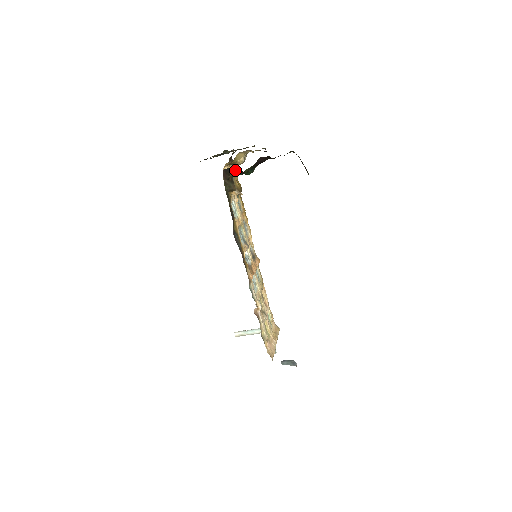
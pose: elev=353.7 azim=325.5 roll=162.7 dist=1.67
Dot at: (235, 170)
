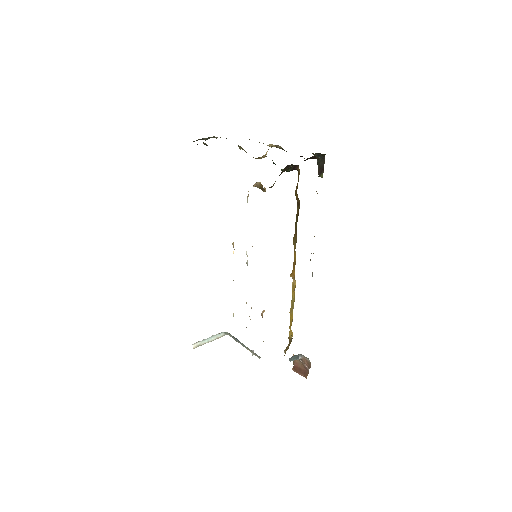
Dot at: (291, 167)
